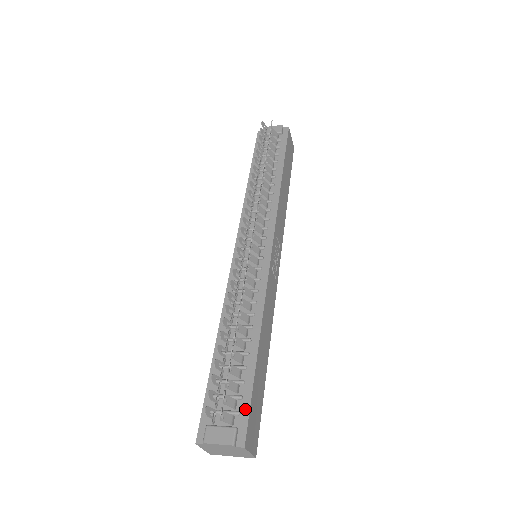
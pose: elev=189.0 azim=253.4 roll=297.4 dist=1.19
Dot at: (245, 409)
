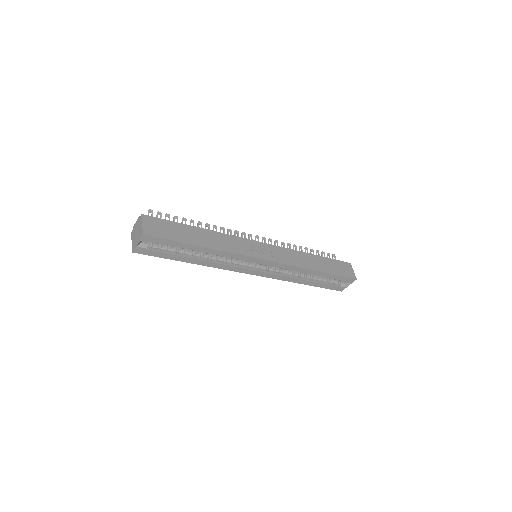
Dot at: (161, 220)
